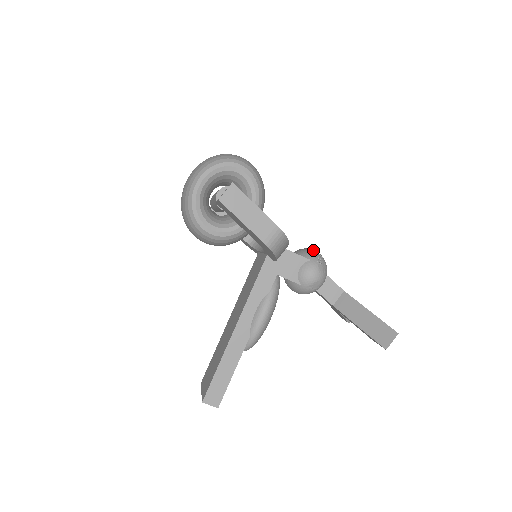
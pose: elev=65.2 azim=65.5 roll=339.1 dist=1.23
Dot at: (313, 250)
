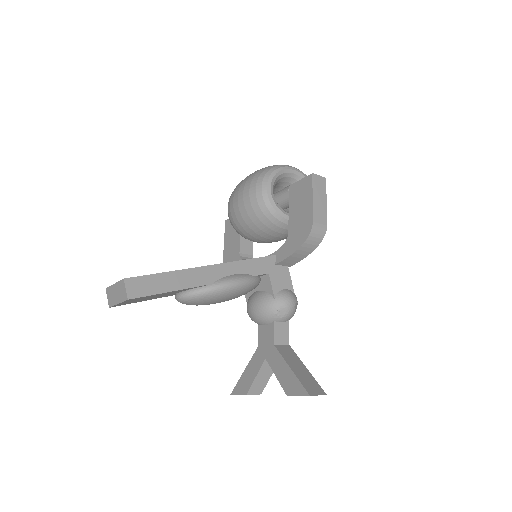
Dot at: occluded
